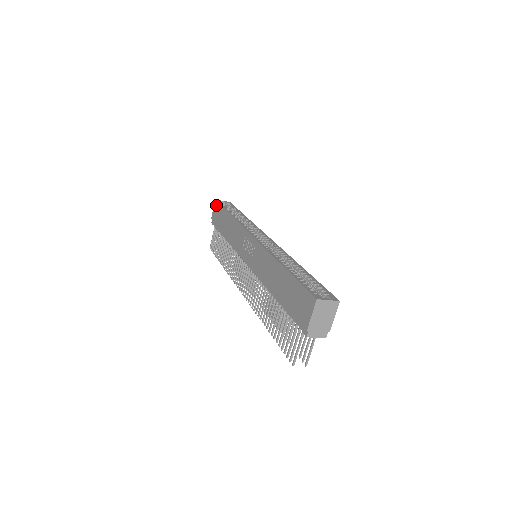
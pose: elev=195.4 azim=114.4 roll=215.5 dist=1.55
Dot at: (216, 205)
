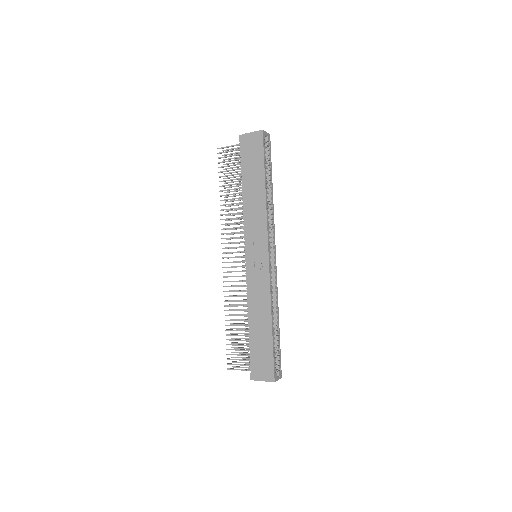
Dot at: (259, 139)
